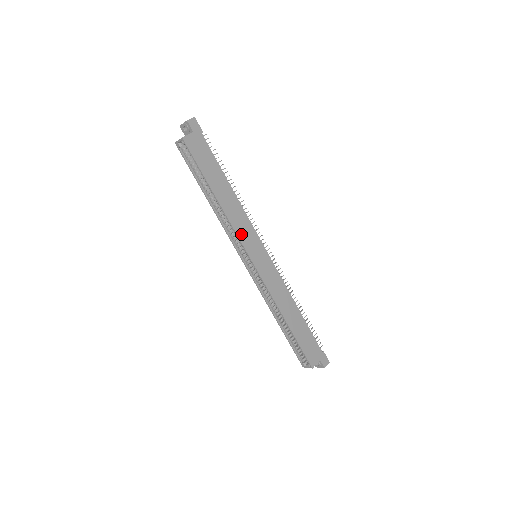
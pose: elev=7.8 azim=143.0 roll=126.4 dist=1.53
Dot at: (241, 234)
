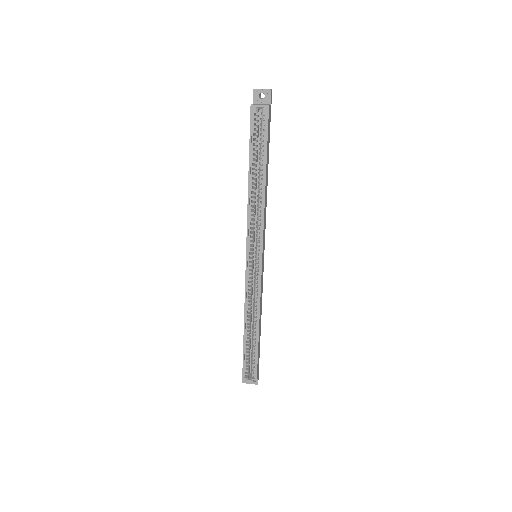
Dot at: occluded
